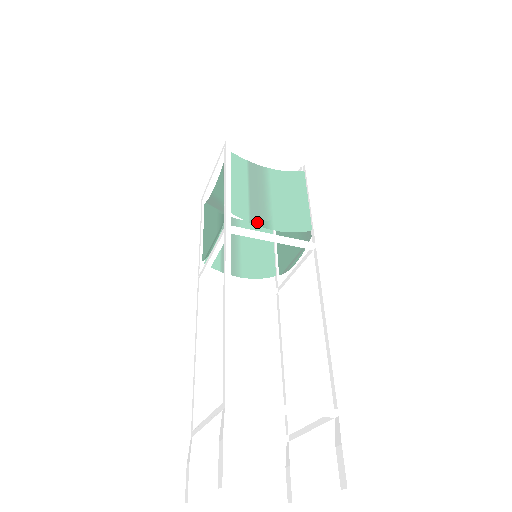
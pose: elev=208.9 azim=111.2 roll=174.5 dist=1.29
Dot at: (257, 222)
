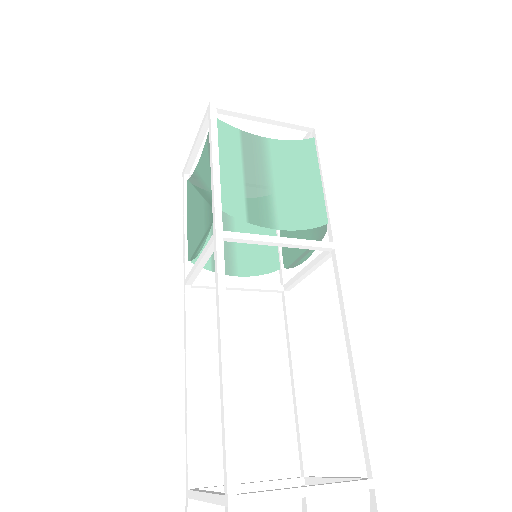
Dot at: (257, 220)
